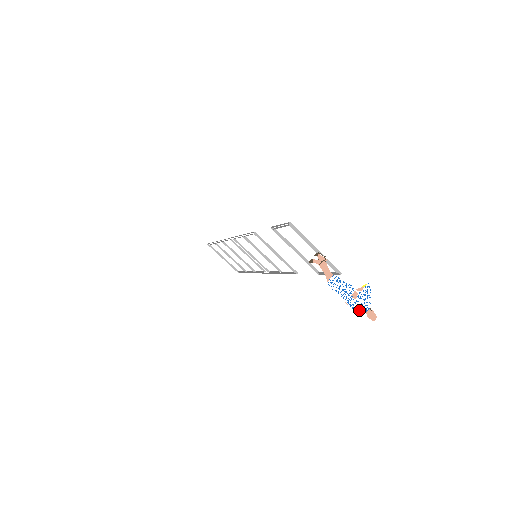
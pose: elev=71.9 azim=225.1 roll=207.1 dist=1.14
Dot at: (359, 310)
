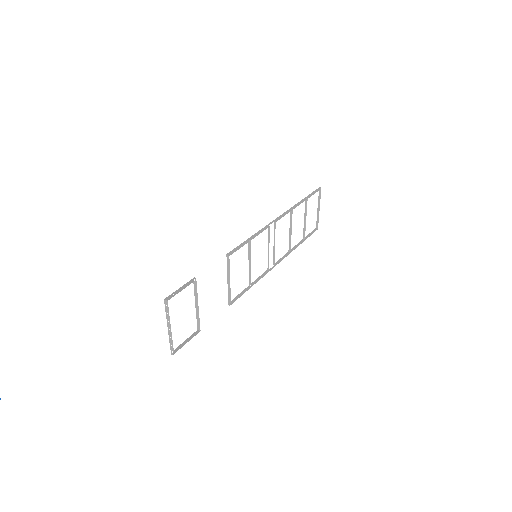
Dot at: out of frame
